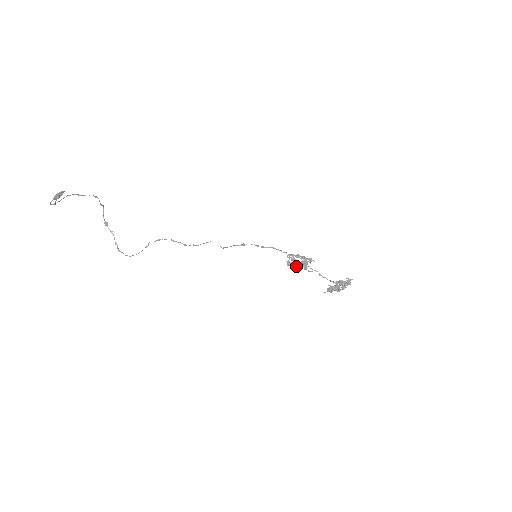
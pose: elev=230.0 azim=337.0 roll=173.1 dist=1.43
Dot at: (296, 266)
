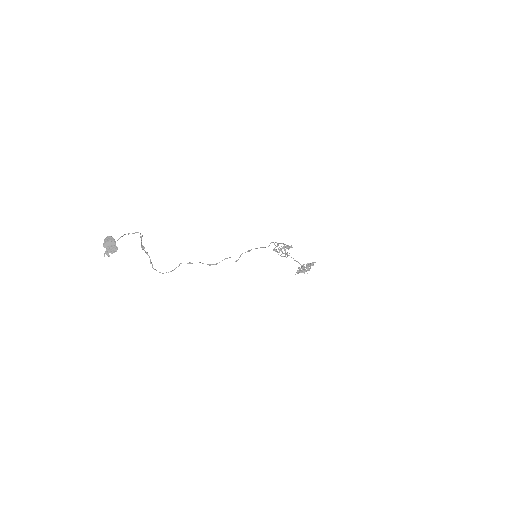
Dot at: occluded
